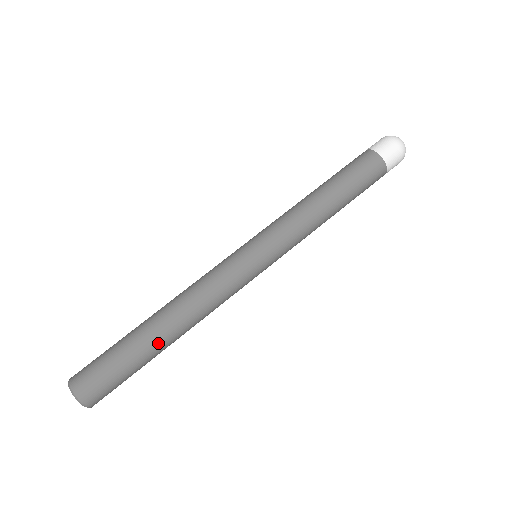
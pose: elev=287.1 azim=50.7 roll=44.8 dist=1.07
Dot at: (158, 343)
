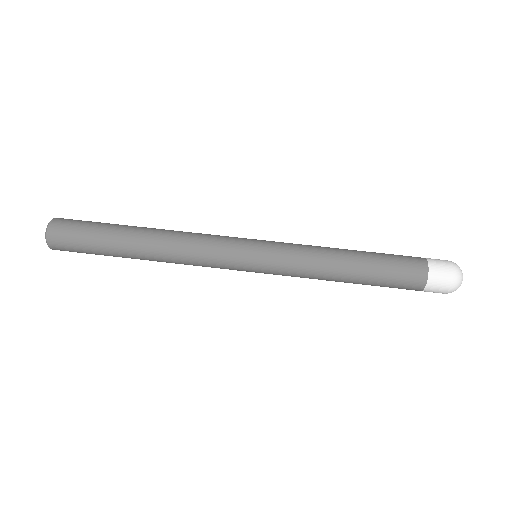
Dot at: (130, 234)
